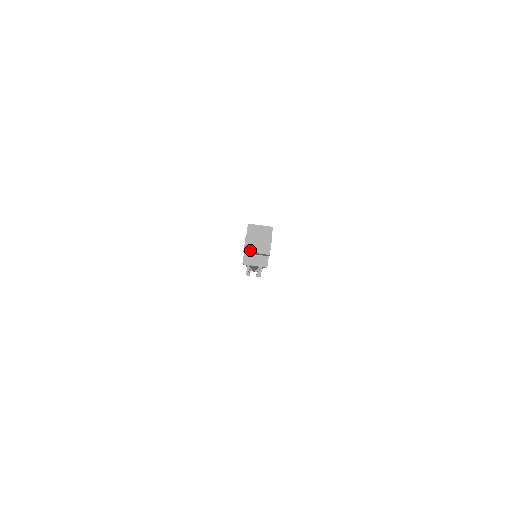
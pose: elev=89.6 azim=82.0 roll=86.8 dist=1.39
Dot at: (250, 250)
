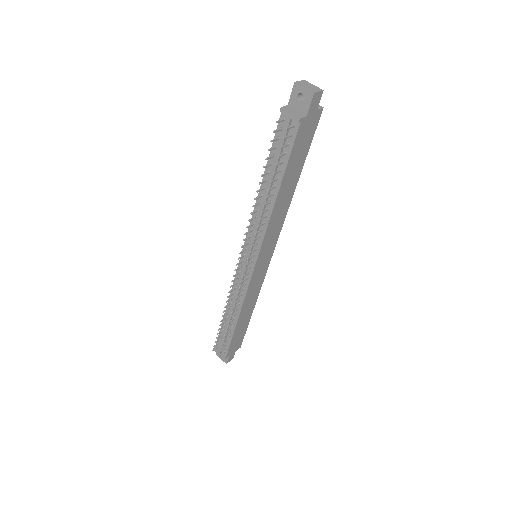
Dot at: (300, 84)
